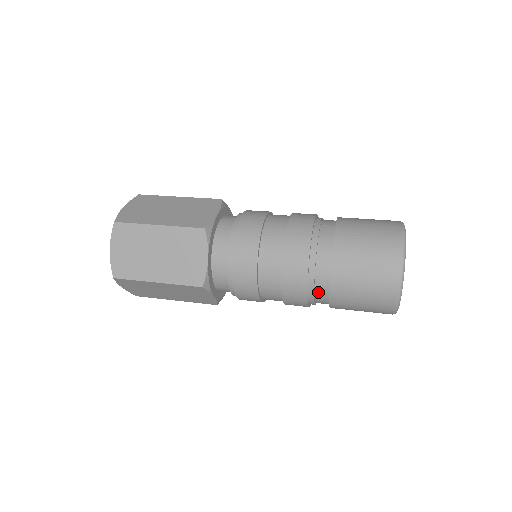
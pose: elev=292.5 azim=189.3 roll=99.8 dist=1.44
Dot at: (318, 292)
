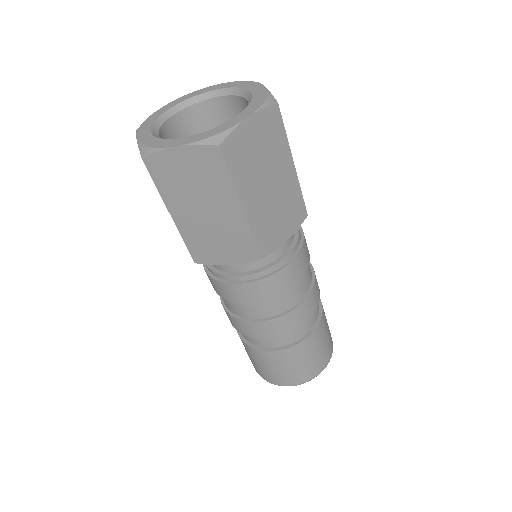
Dot at: occluded
